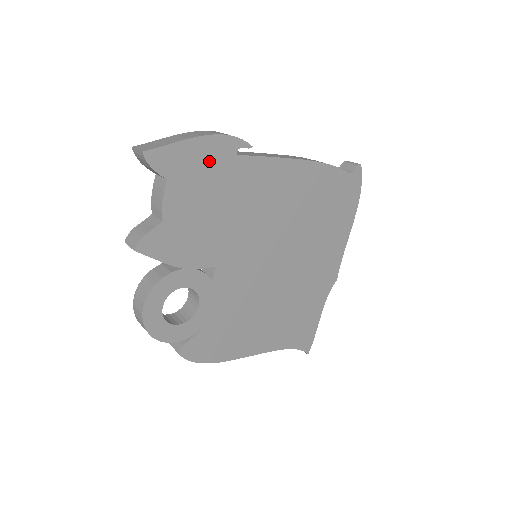
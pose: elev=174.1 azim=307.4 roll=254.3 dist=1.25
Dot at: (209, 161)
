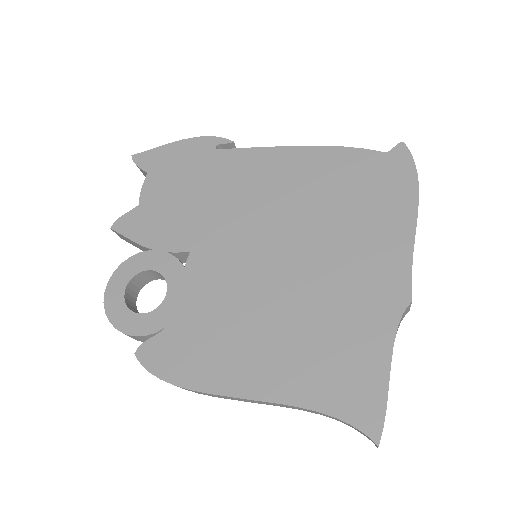
Dot at: (188, 157)
